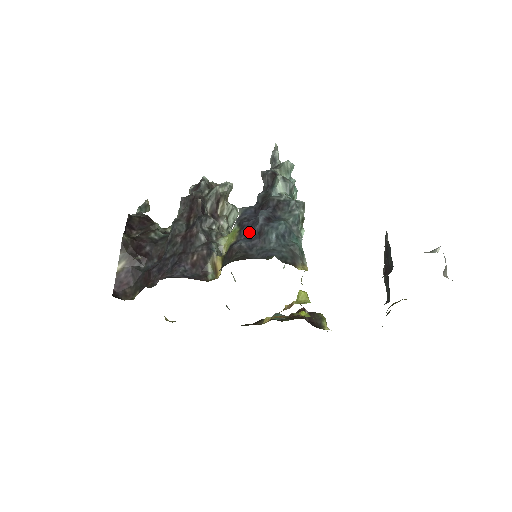
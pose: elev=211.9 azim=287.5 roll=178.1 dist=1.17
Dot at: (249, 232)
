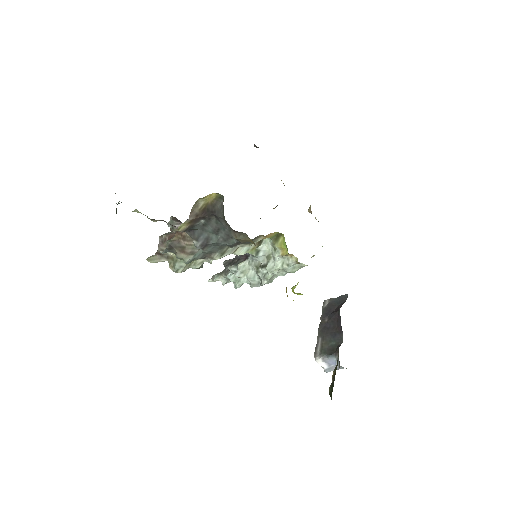
Dot at: occluded
